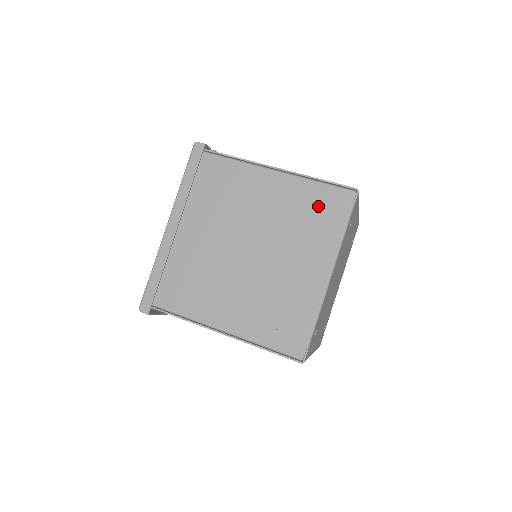
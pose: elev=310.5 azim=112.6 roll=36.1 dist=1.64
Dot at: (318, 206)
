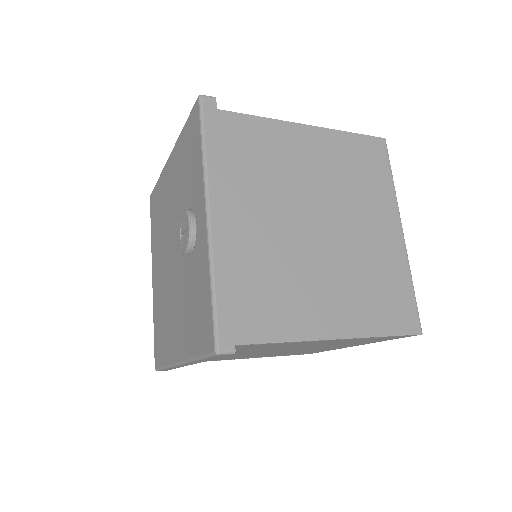
Dot at: occluded
